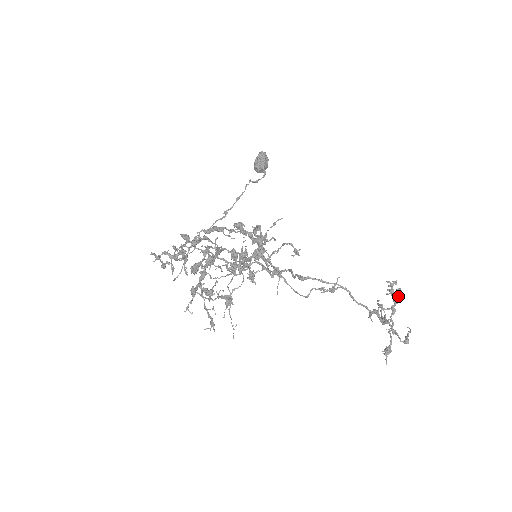
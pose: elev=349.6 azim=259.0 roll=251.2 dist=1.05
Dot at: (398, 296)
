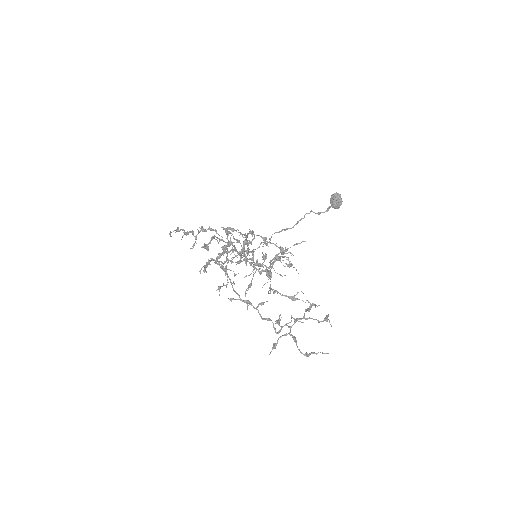
Dot at: (329, 322)
